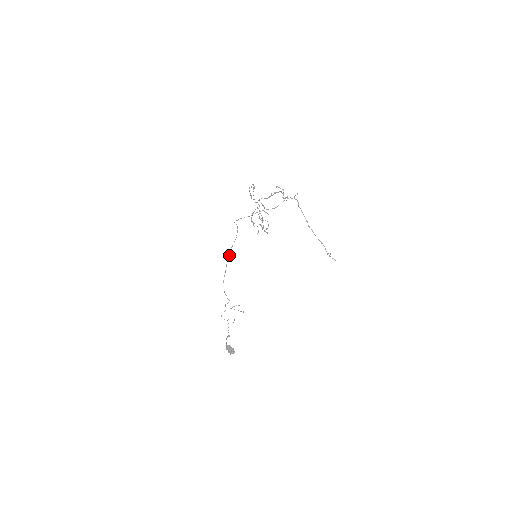
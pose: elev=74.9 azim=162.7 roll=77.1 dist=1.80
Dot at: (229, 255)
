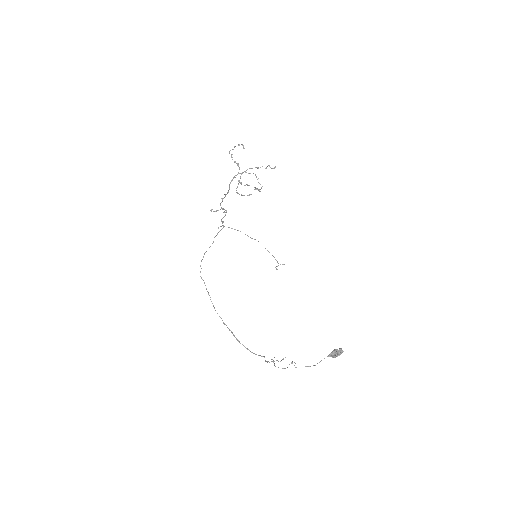
Dot at: (217, 313)
